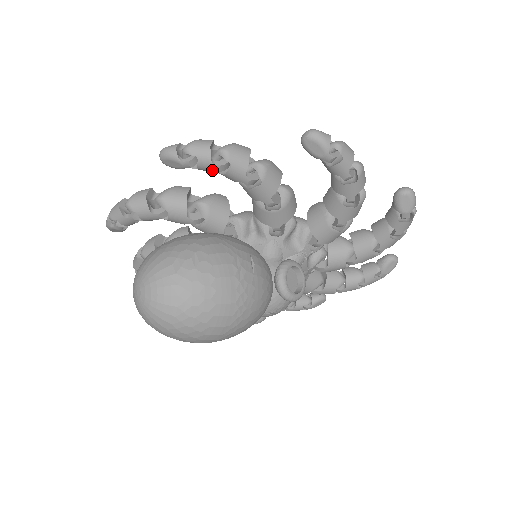
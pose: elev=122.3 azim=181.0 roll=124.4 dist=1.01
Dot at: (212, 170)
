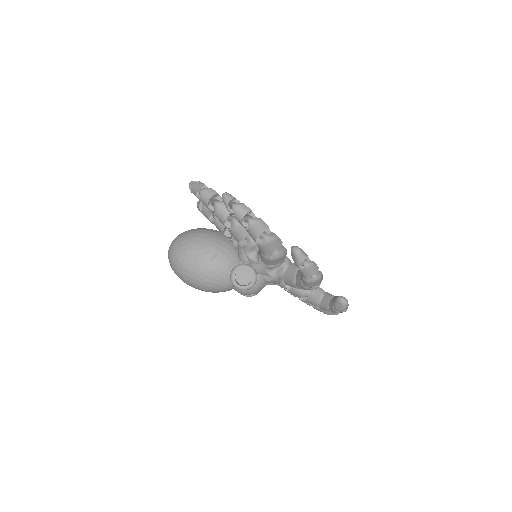
Dot at: (200, 199)
